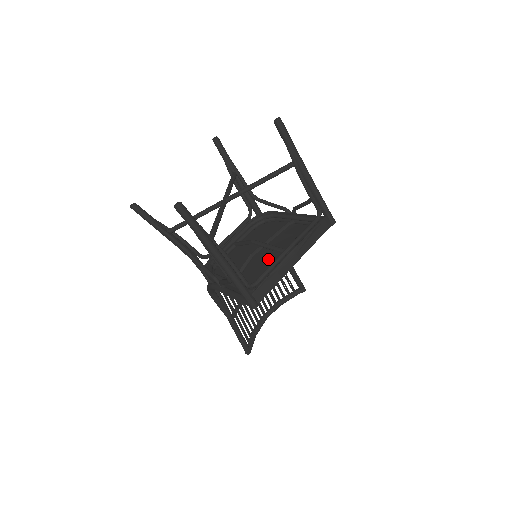
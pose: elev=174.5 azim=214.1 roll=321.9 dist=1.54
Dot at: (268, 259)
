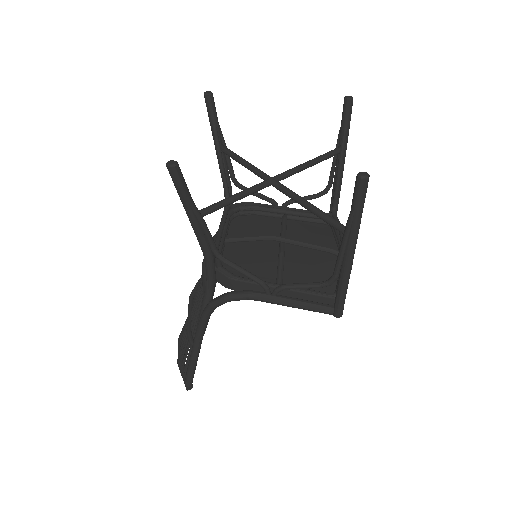
Dot at: (300, 258)
